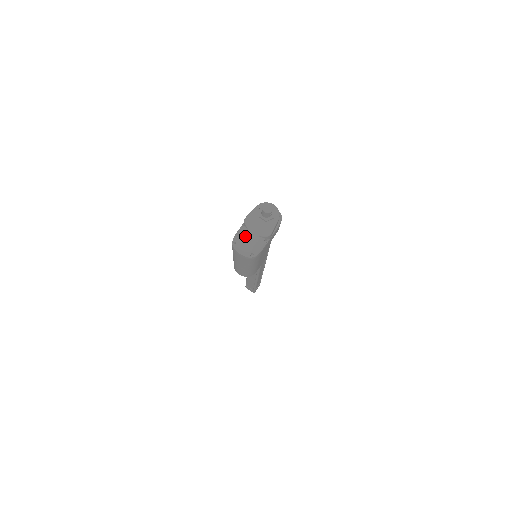
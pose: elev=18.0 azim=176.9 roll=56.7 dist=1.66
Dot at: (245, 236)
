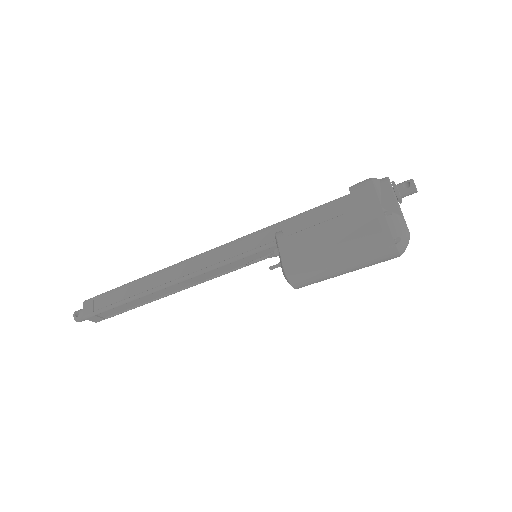
Dot at: (407, 227)
